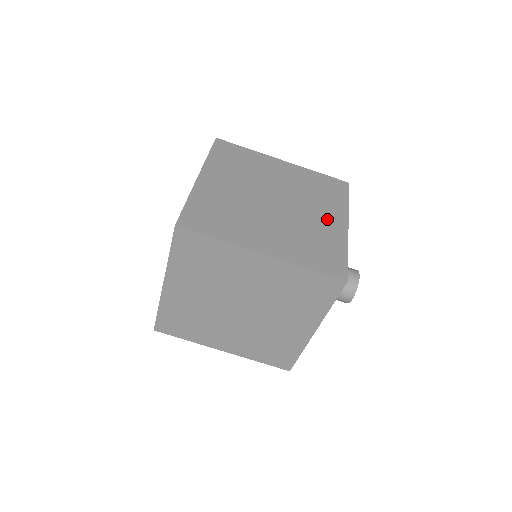
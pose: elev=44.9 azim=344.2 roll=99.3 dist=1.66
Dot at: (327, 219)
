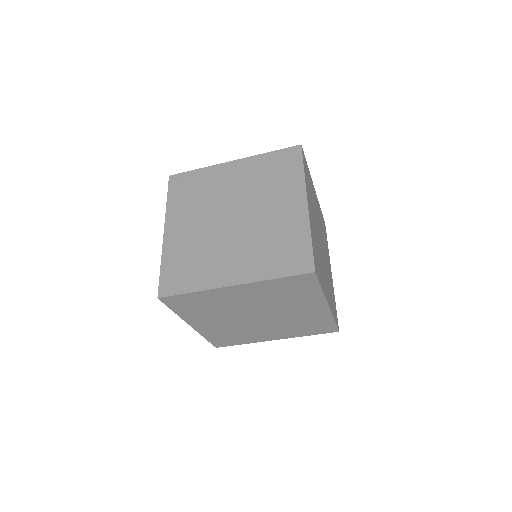
Dot at: (329, 266)
